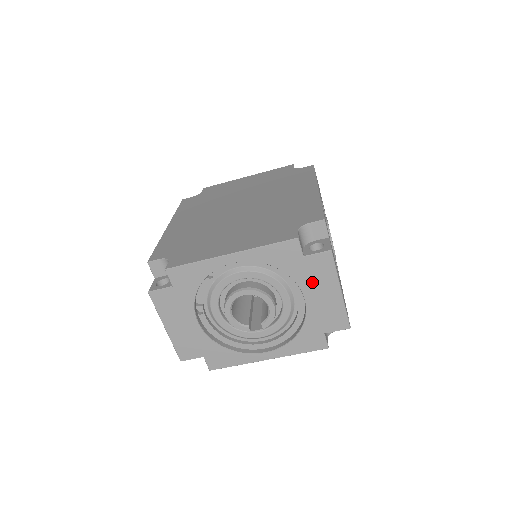
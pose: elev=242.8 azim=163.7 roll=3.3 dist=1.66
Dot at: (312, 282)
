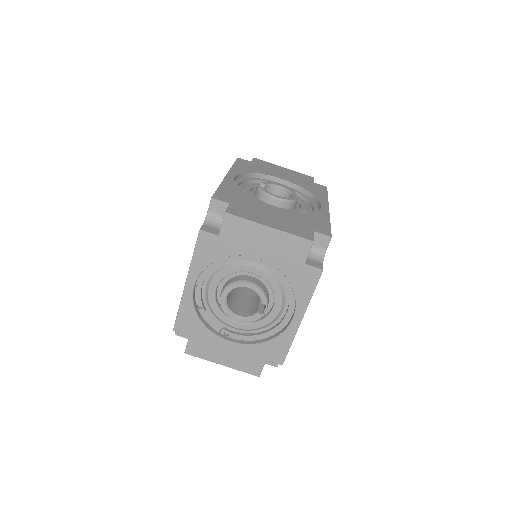
Dot at: (246, 244)
